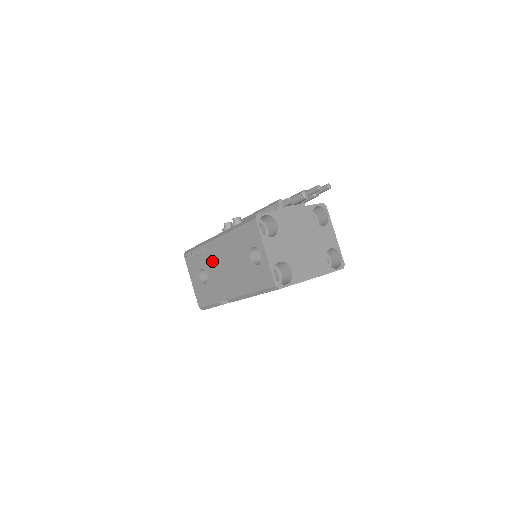
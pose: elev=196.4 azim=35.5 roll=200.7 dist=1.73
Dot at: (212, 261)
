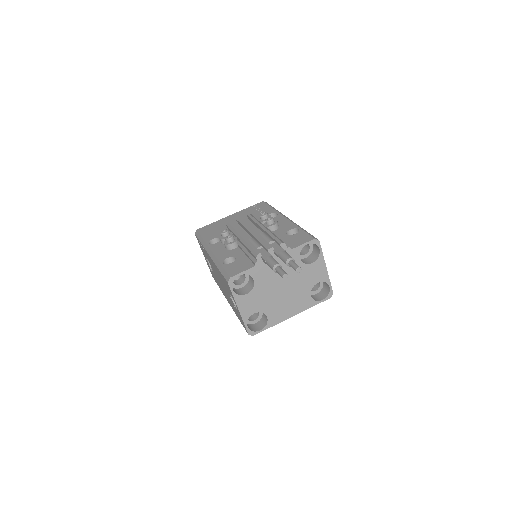
Dot at: occluded
